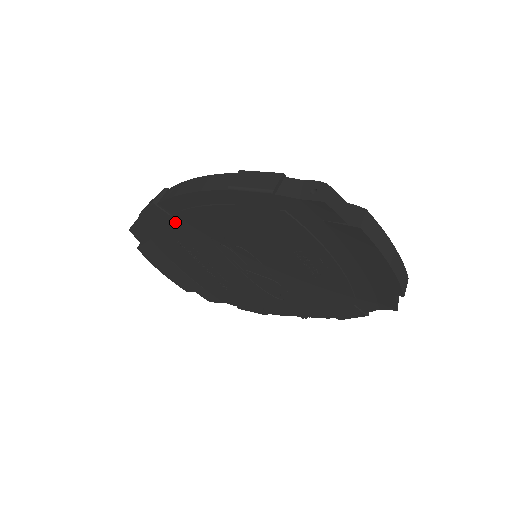
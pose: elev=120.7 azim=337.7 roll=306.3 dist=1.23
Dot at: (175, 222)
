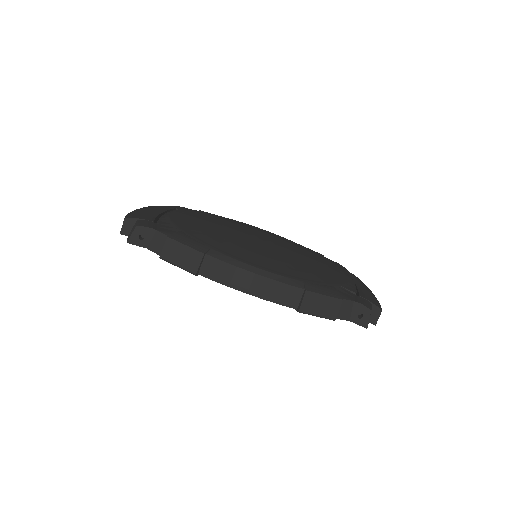
Dot at: occluded
